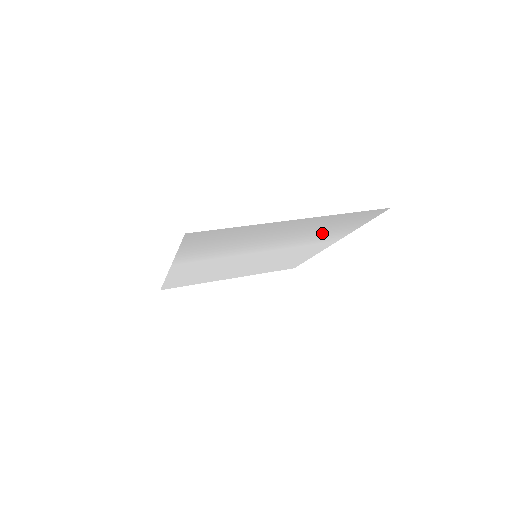
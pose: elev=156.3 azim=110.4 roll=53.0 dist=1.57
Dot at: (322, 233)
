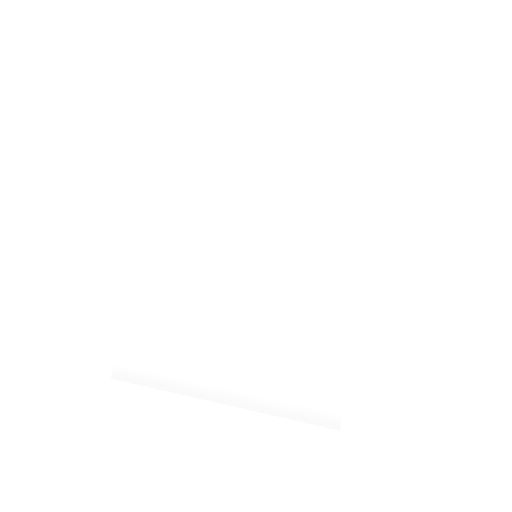
Dot at: (305, 344)
